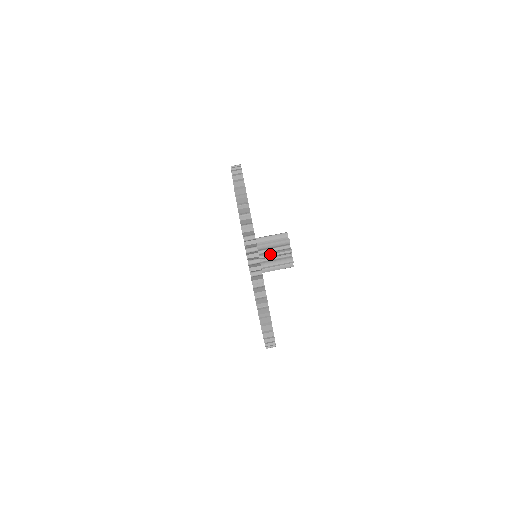
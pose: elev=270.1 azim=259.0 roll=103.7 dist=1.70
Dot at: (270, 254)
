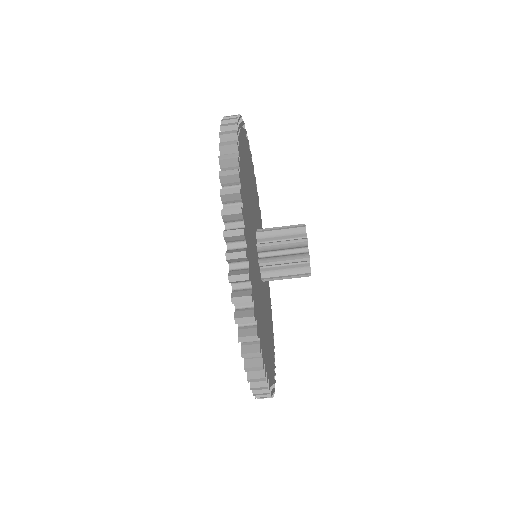
Dot at: (276, 261)
